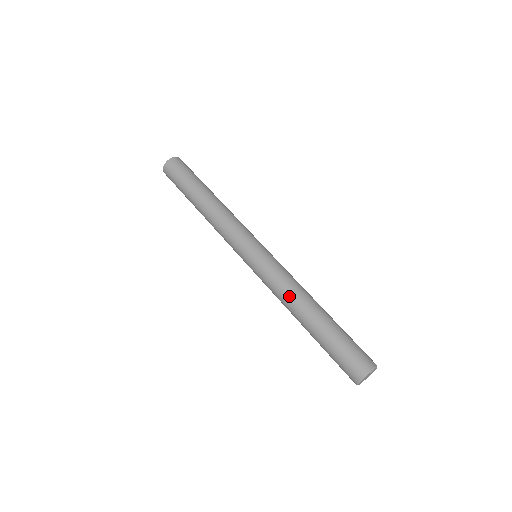
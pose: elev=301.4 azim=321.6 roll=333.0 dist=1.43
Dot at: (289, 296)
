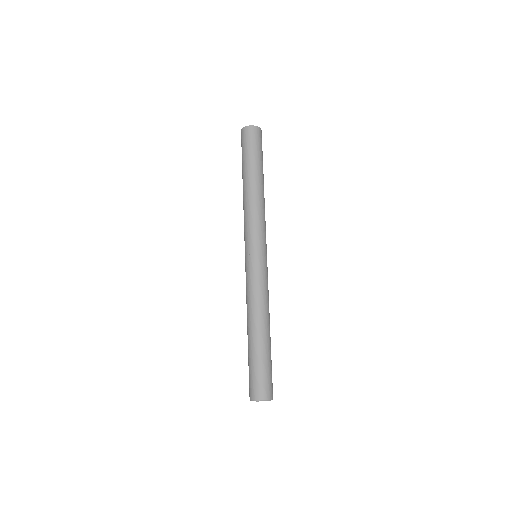
Dot at: (257, 306)
